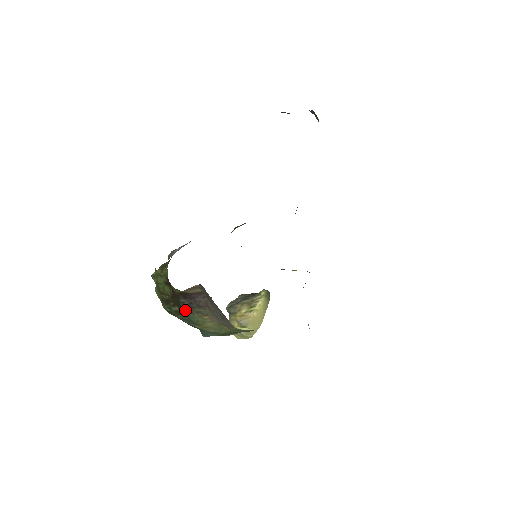
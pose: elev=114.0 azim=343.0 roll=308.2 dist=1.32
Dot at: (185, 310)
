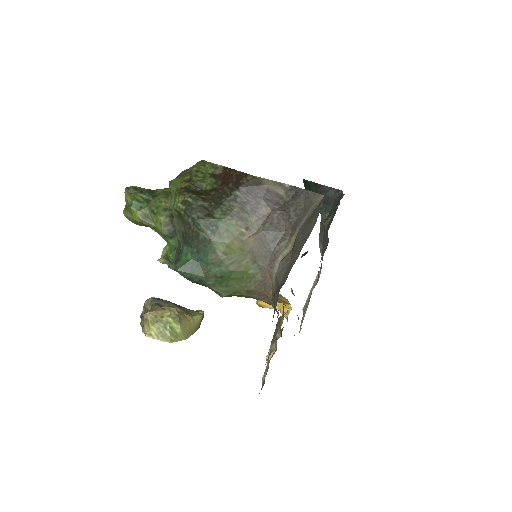
Dot at: (224, 208)
